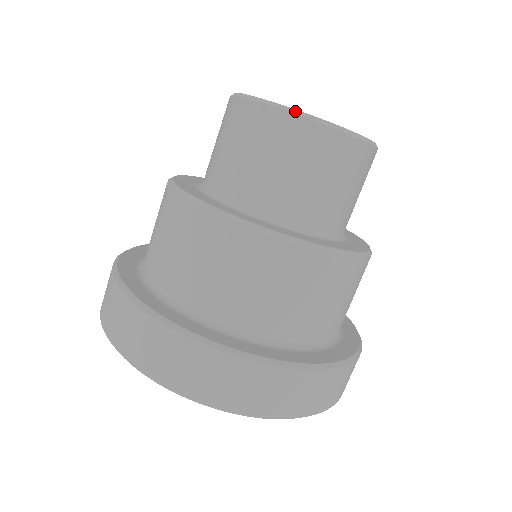
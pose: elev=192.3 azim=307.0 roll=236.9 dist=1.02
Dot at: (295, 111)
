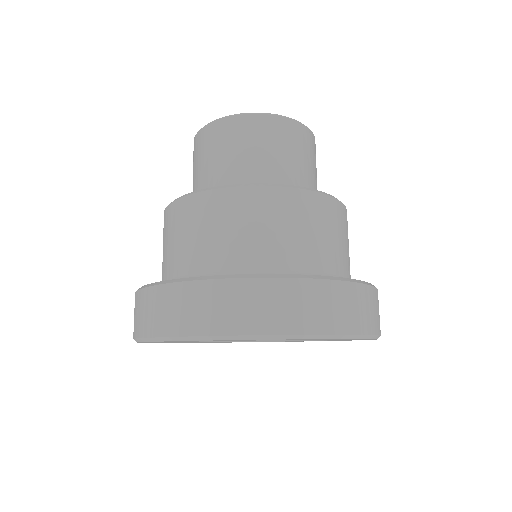
Dot at: (206, 125)
